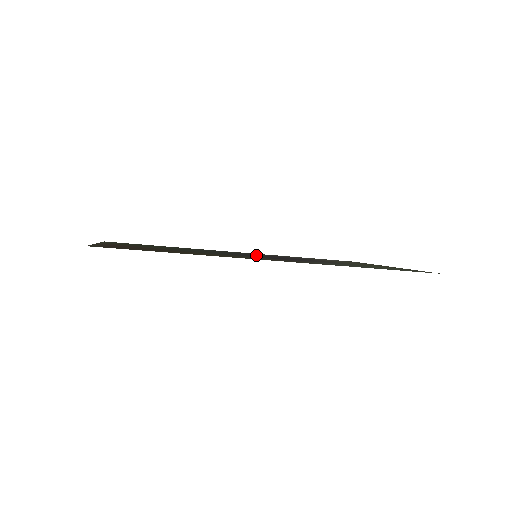
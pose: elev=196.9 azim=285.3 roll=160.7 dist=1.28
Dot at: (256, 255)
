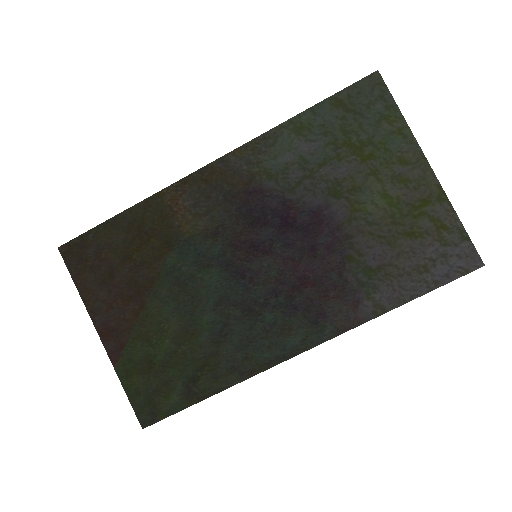
Dot at: (271, 273)
